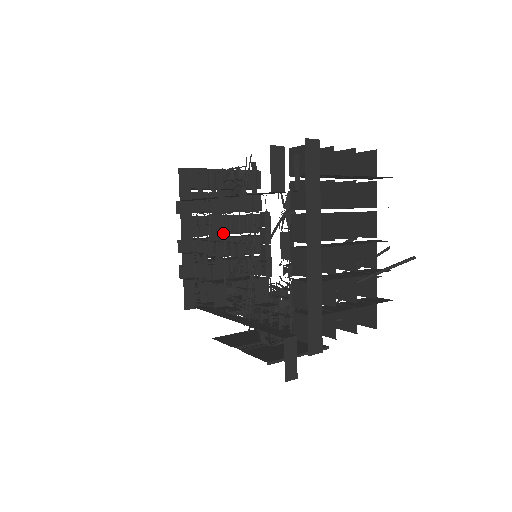
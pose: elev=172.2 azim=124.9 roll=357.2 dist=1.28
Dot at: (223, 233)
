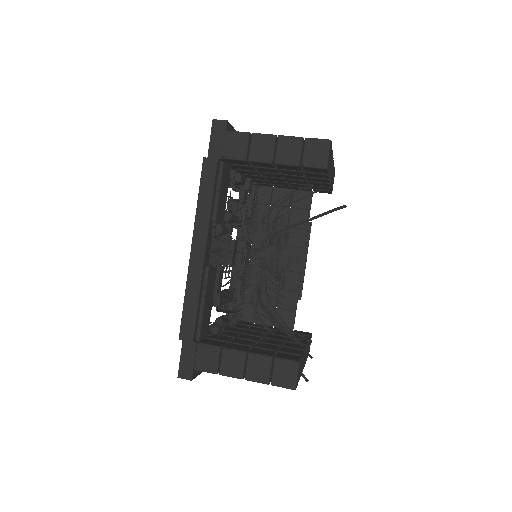
Dot at: occluded
